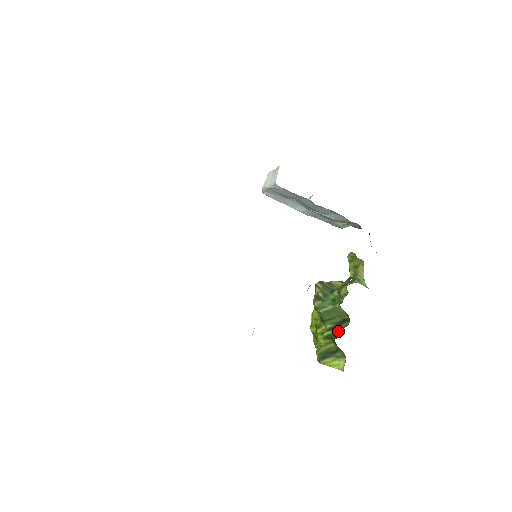
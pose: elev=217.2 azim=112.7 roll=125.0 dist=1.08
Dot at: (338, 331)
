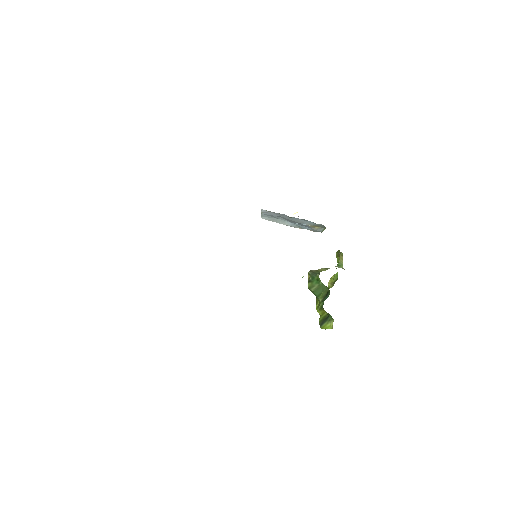
Dot at: occluded
